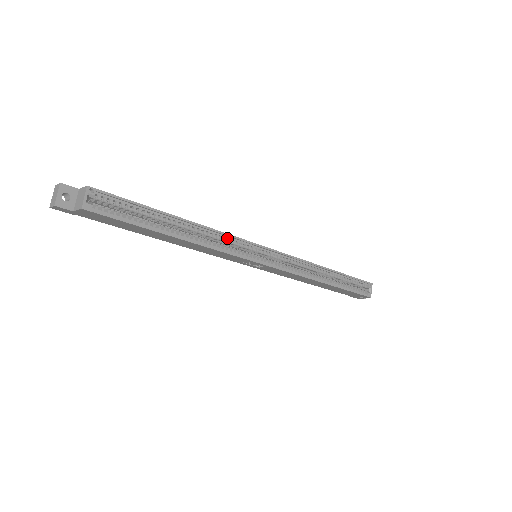
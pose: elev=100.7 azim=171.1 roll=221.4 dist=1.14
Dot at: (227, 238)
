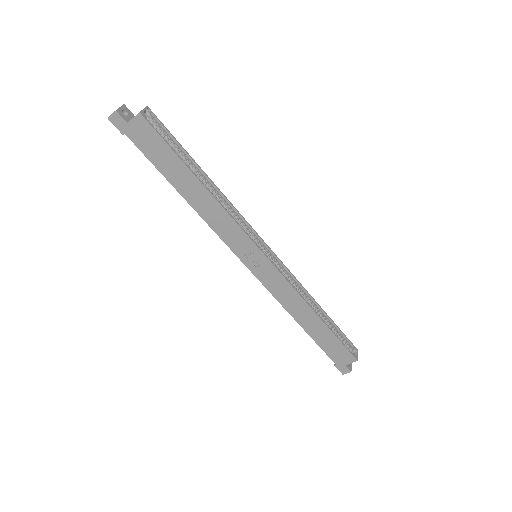
Dot at: (237, 216)
